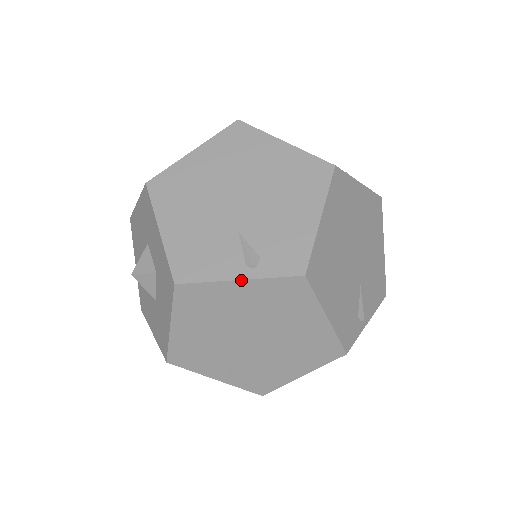
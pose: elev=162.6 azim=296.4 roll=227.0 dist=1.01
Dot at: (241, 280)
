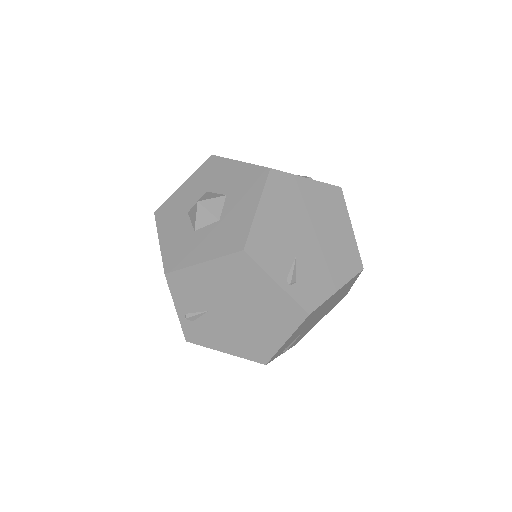
Dot at: (309, 179)
